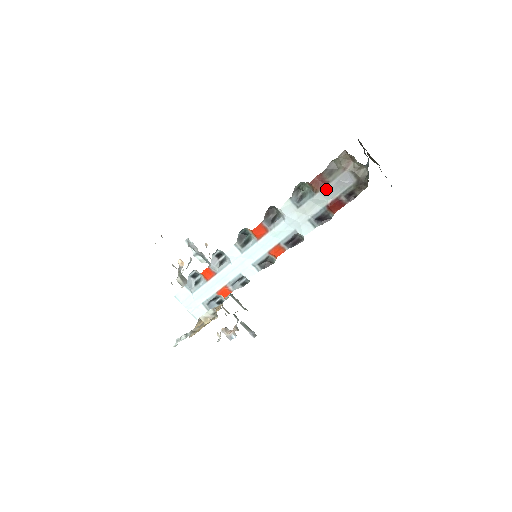
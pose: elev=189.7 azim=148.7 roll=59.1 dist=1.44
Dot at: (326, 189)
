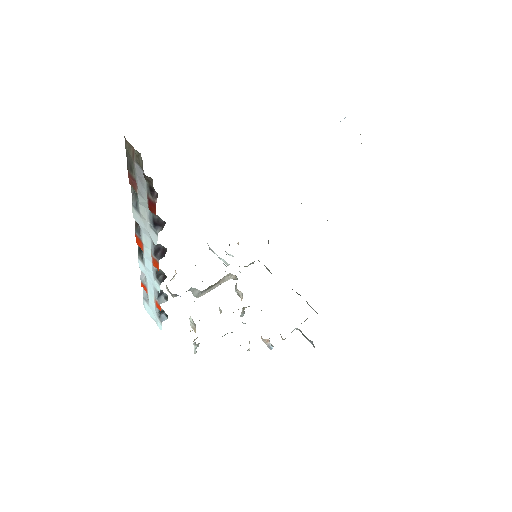
Dot at: (138, 188)
